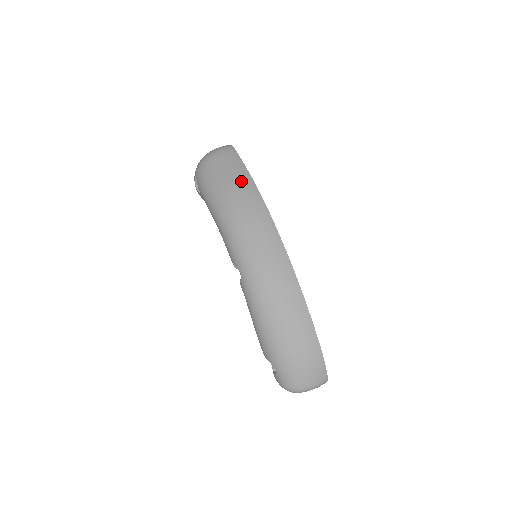
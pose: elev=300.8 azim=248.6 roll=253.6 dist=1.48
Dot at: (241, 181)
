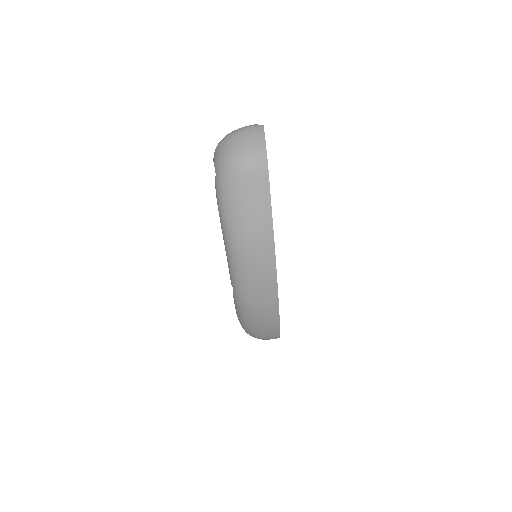
Dot at: (260, 229)
